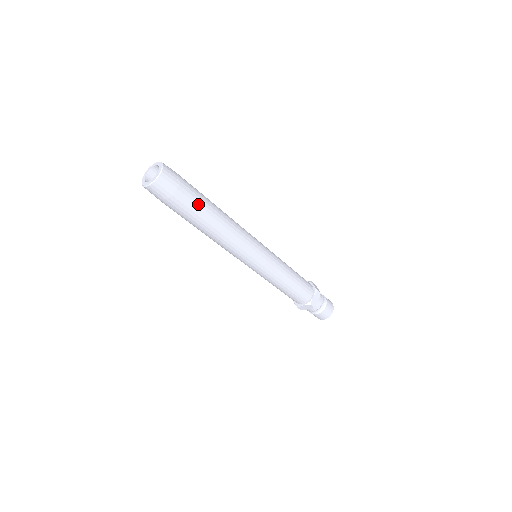
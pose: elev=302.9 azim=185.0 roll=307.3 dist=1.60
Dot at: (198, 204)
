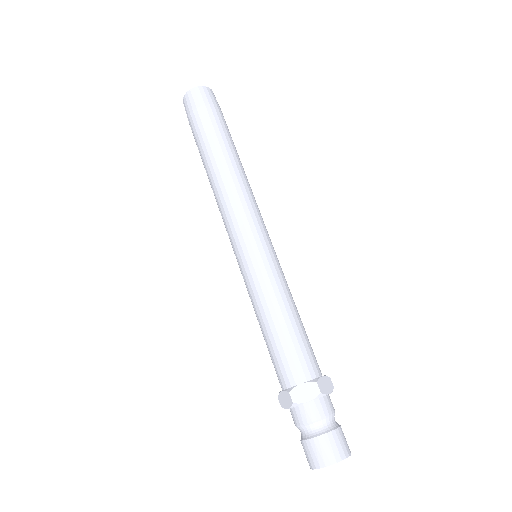
Dot at: (212, 132)
